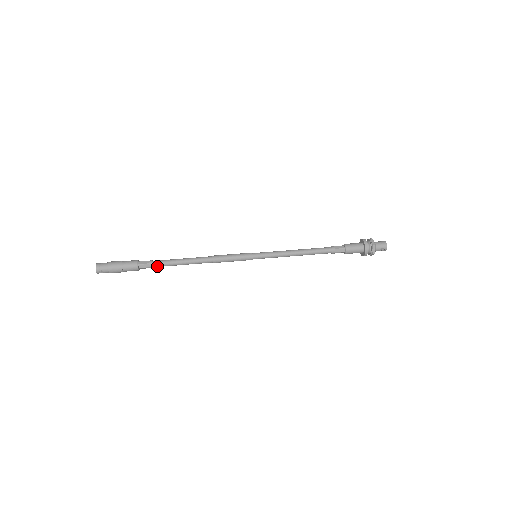
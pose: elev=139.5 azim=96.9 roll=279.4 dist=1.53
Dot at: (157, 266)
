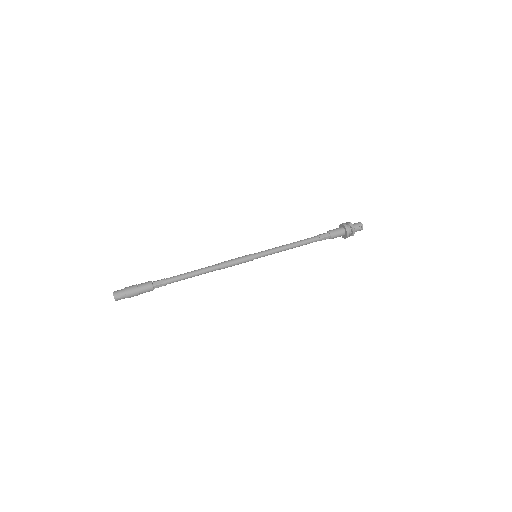
Dot at: (170, 281)
